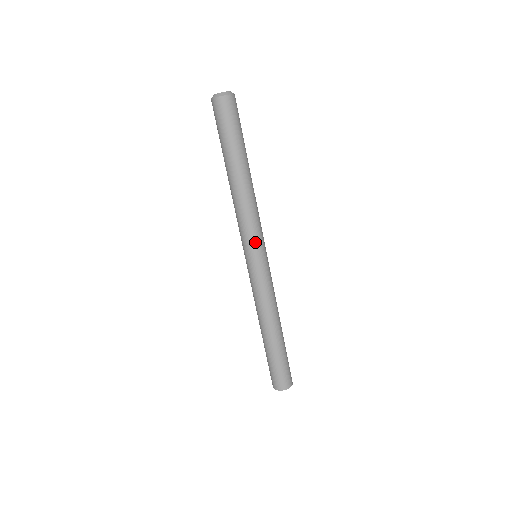
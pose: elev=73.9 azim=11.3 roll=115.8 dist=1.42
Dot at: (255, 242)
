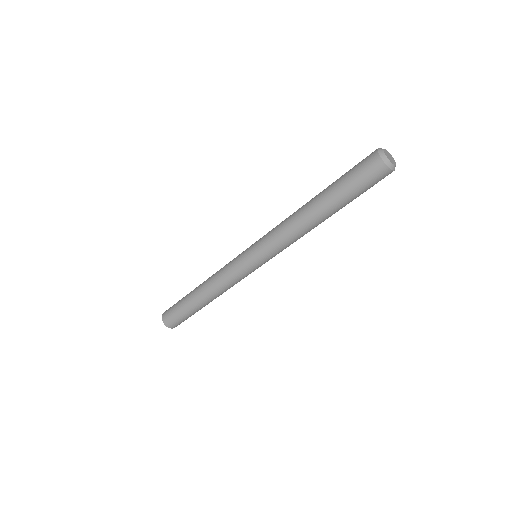
Dot at: (272, 257)
